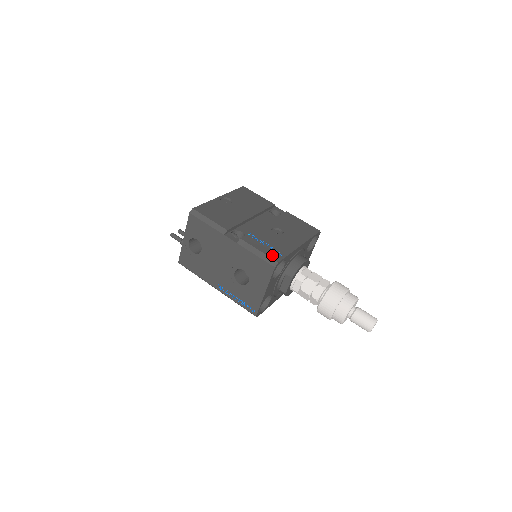
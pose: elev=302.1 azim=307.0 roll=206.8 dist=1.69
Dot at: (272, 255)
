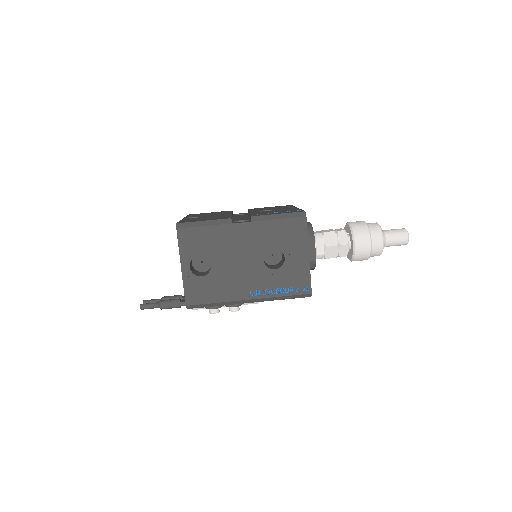
Dot at: (292, 212)
